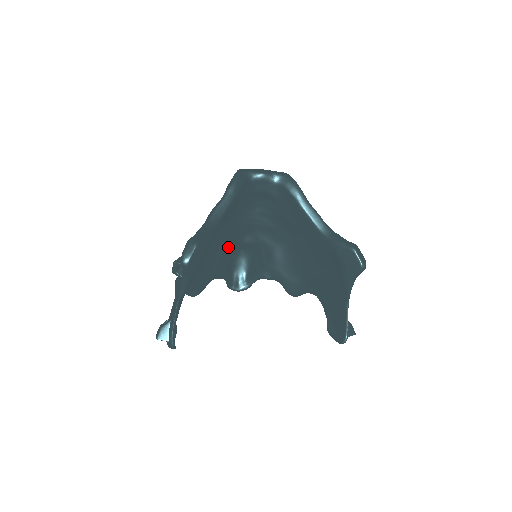
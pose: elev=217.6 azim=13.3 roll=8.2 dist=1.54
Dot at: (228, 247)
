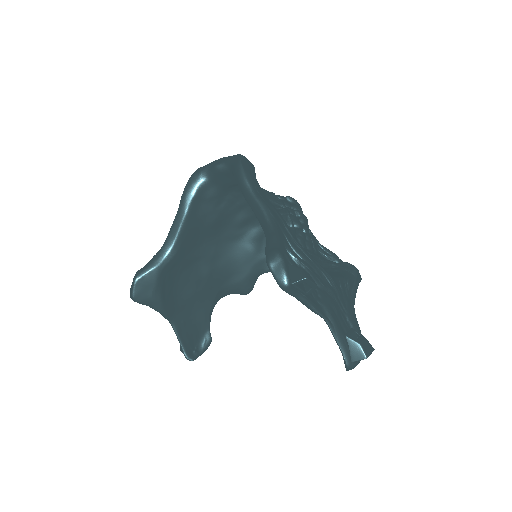
Dot at: (259, 239)
